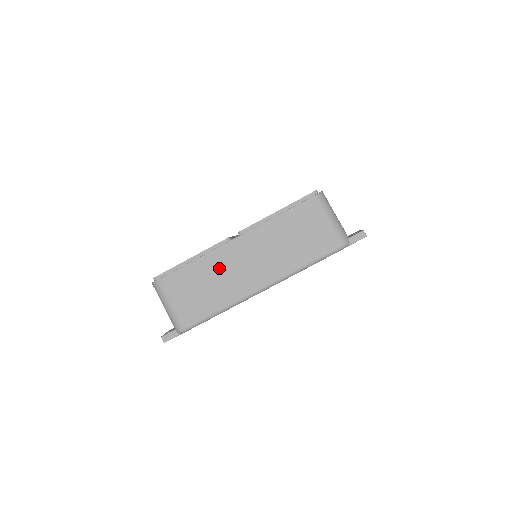
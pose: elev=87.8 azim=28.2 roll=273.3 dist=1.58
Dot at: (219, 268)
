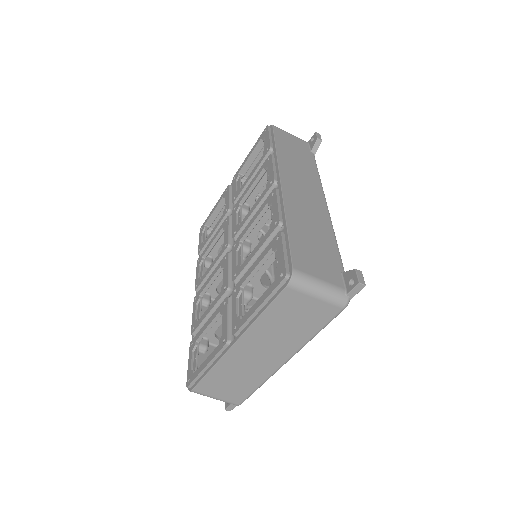
Dot at: (236, 366)
